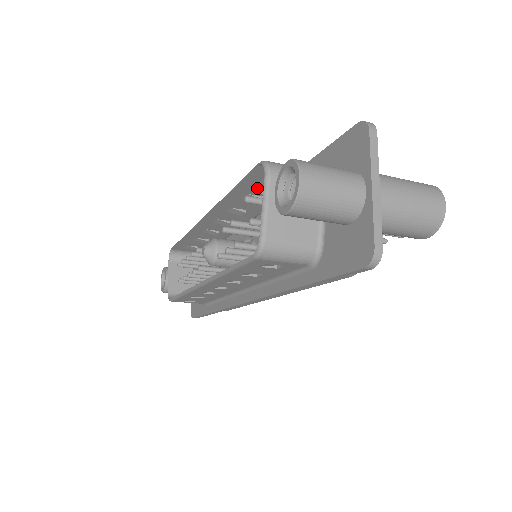
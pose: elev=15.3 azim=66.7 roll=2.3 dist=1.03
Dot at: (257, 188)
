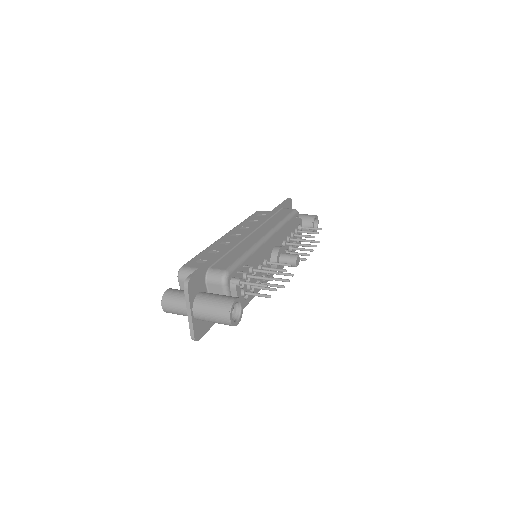
Dot at: occluded
